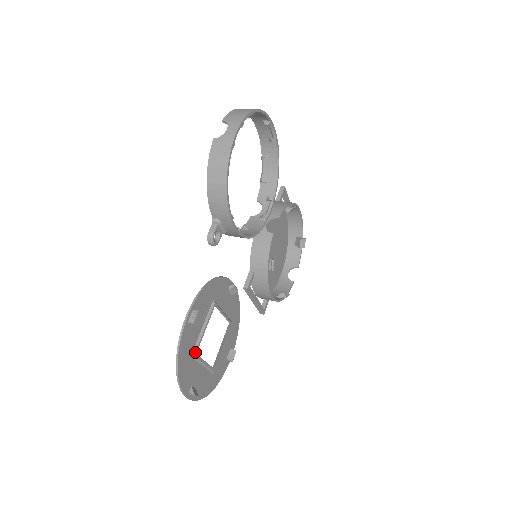
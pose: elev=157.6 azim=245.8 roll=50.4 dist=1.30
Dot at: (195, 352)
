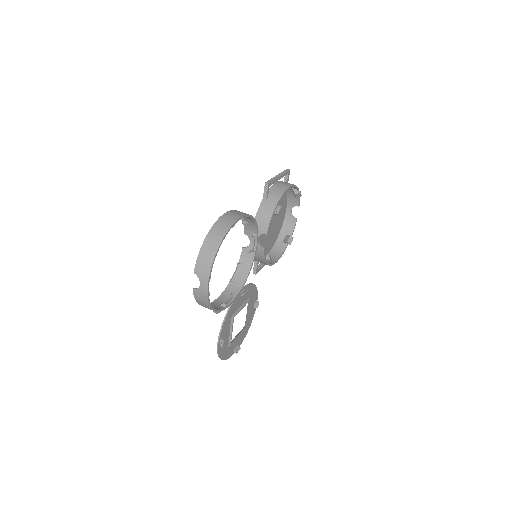
Dot at: (230, 344)
